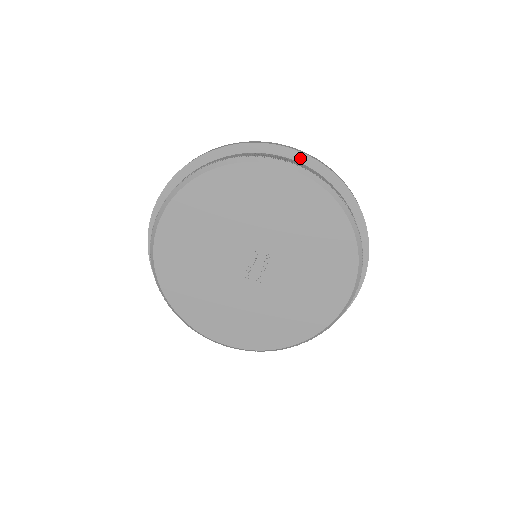
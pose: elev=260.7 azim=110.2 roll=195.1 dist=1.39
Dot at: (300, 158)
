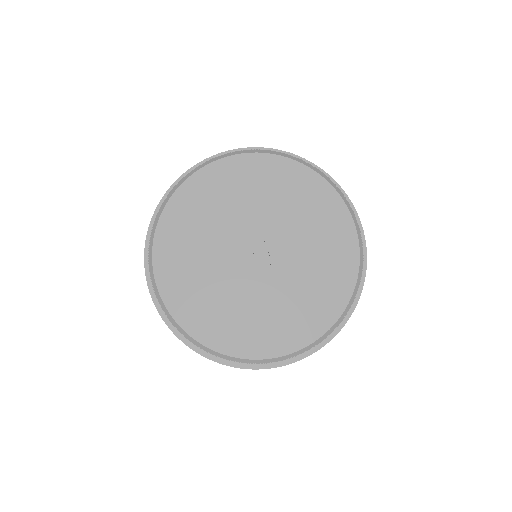
Dot at: occluded
